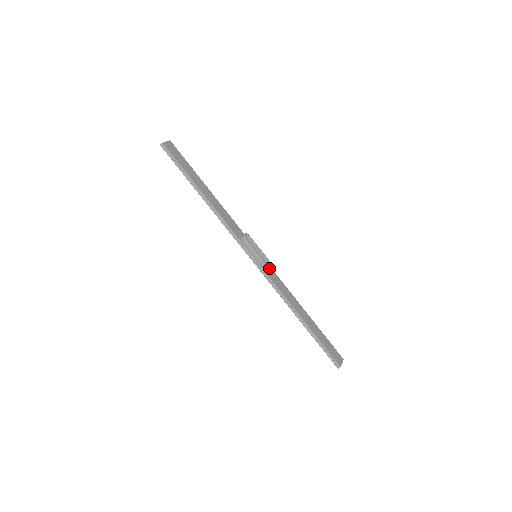
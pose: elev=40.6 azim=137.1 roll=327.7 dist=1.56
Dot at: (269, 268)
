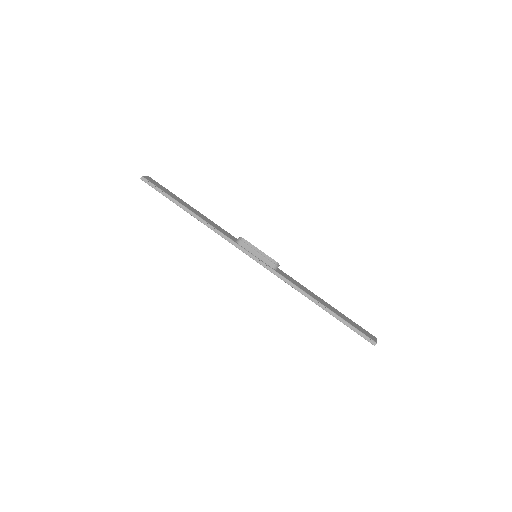
Dot at: occluded
